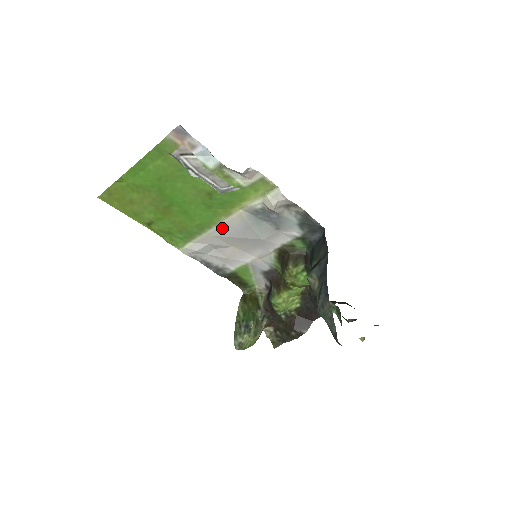
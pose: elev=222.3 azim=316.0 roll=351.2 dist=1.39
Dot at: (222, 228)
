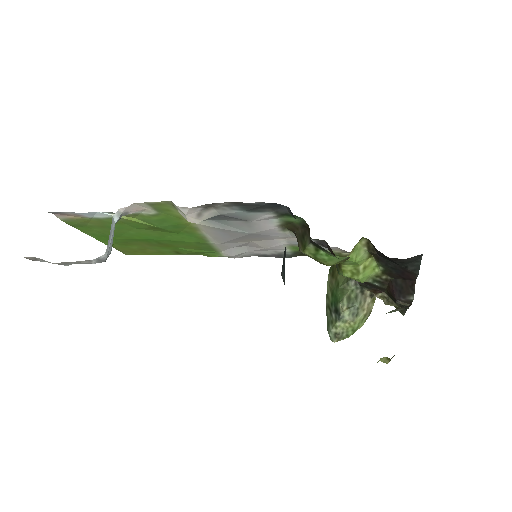
Dot at: (214, 237)
